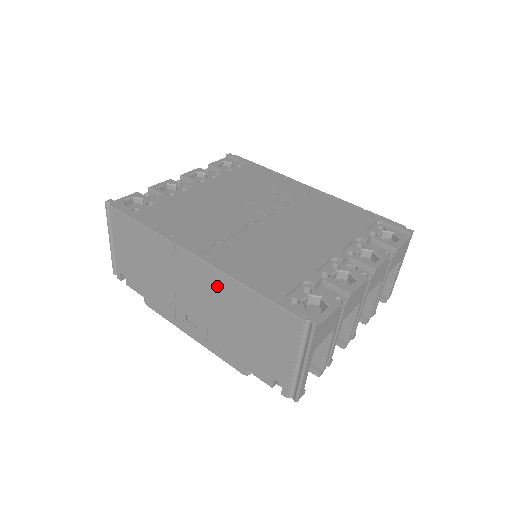
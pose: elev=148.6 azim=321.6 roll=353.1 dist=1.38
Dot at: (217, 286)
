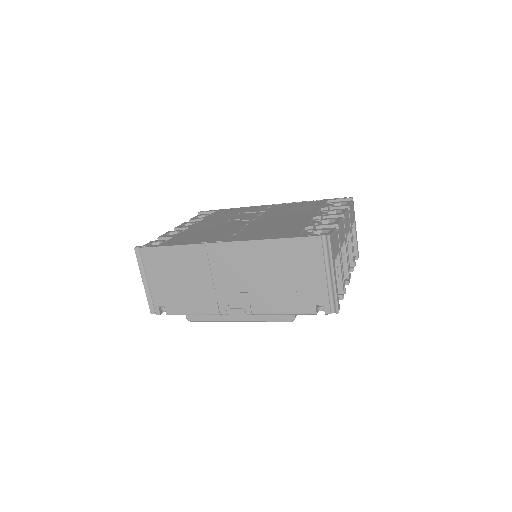
Dot at: (249, 255)
